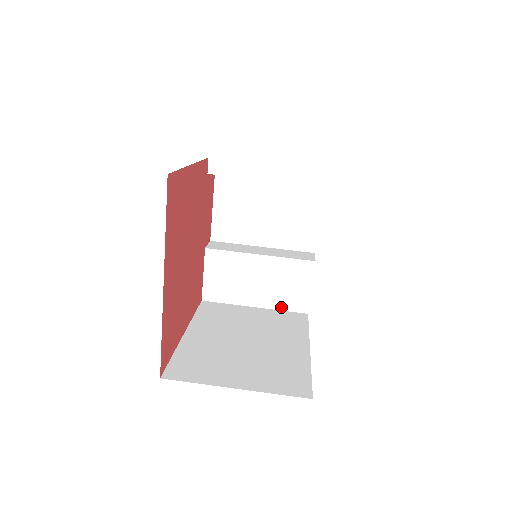
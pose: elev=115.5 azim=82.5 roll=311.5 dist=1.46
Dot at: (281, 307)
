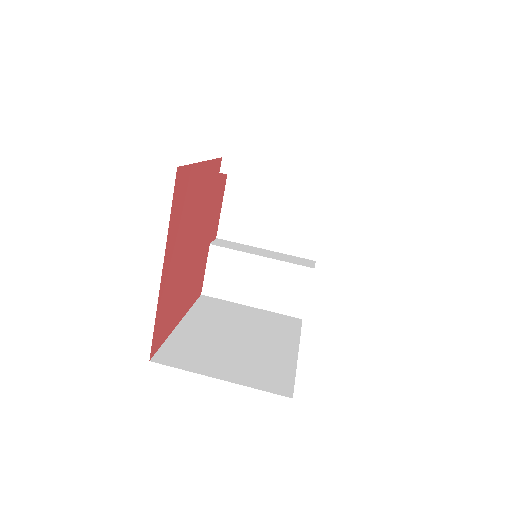
Dot at: (277, 310)
